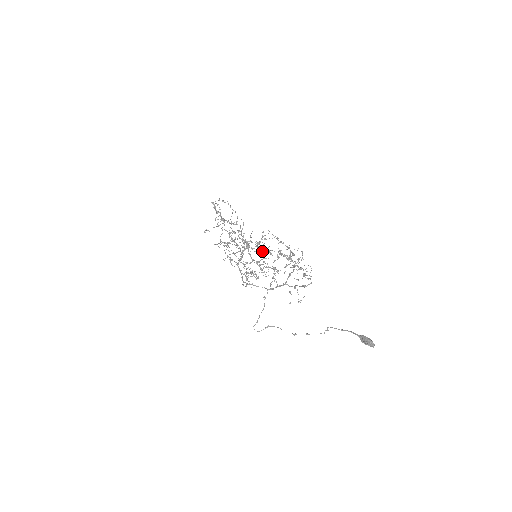
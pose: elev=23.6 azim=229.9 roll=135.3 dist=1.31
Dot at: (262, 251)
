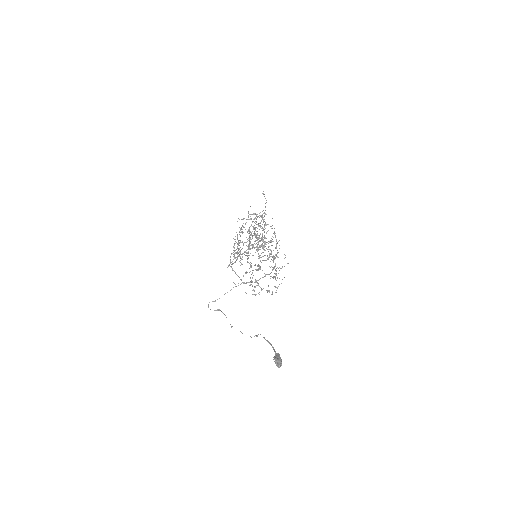
Dot at: (259, 238)
